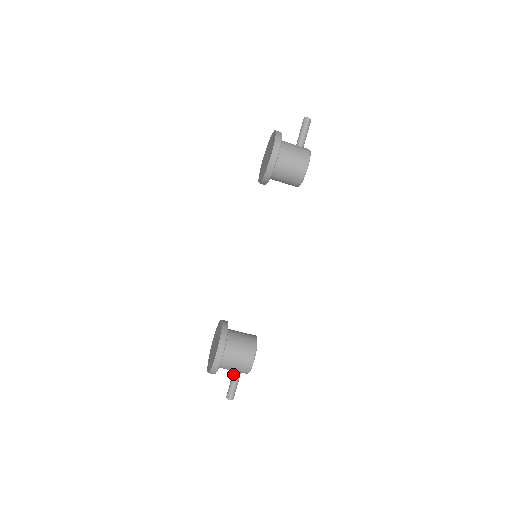
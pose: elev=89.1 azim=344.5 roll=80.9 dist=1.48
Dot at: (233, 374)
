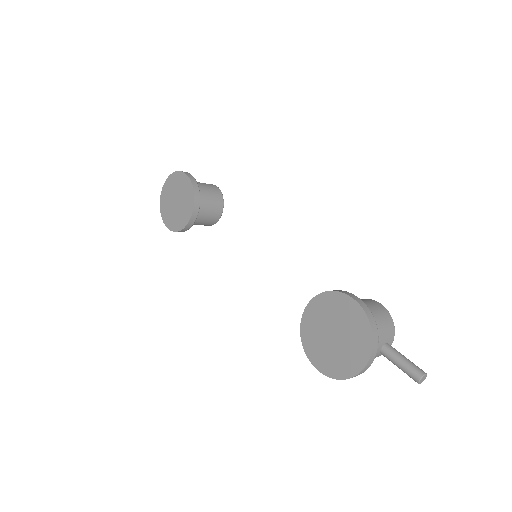
Dot at: (386, 350)
